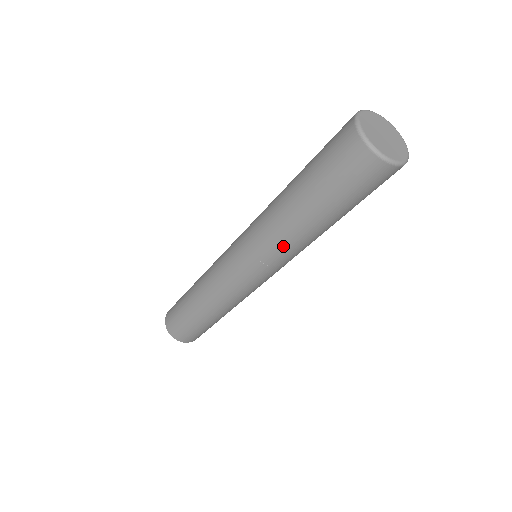
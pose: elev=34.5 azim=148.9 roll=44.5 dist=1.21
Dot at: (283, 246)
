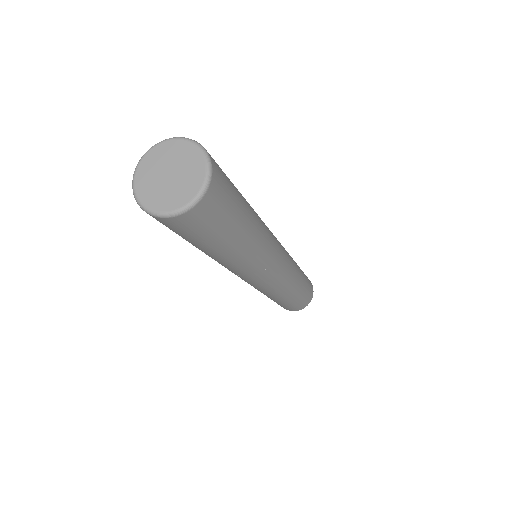
Dot at: occluded
